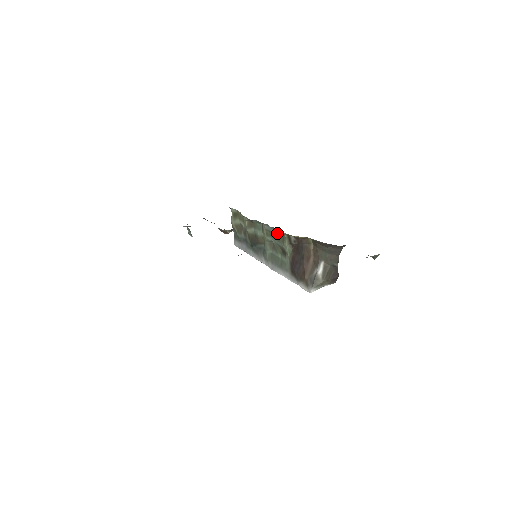
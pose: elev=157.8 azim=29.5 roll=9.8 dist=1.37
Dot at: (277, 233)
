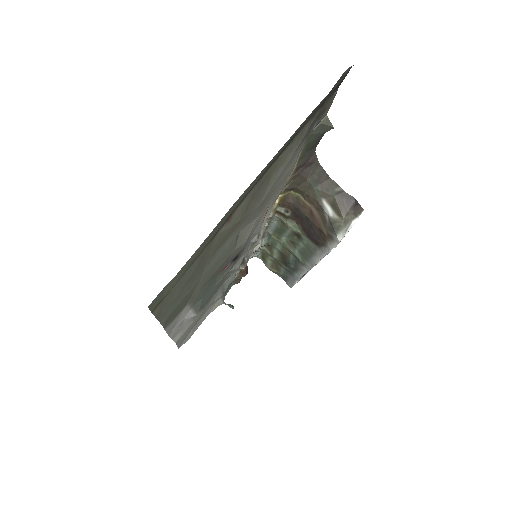
Dot at: (275, 224)
